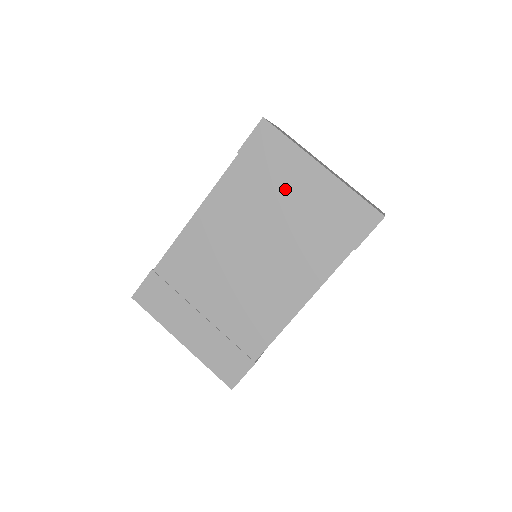
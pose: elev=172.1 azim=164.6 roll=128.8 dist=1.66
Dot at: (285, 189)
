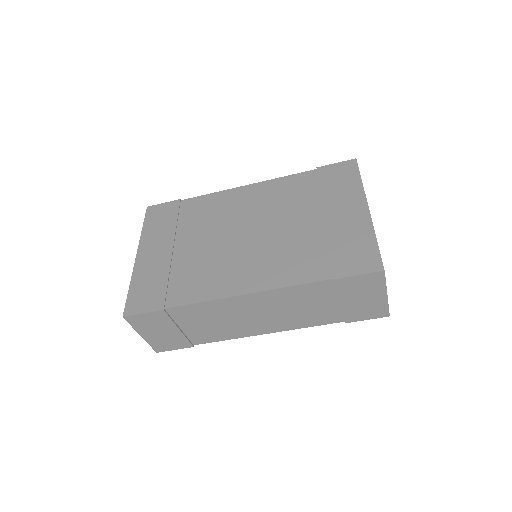
Dot at: (325, 206)
